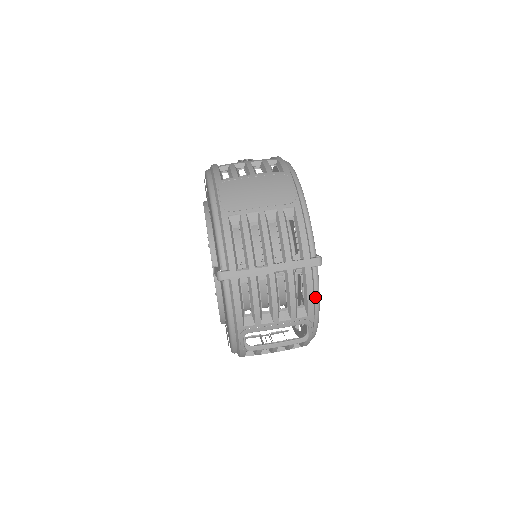
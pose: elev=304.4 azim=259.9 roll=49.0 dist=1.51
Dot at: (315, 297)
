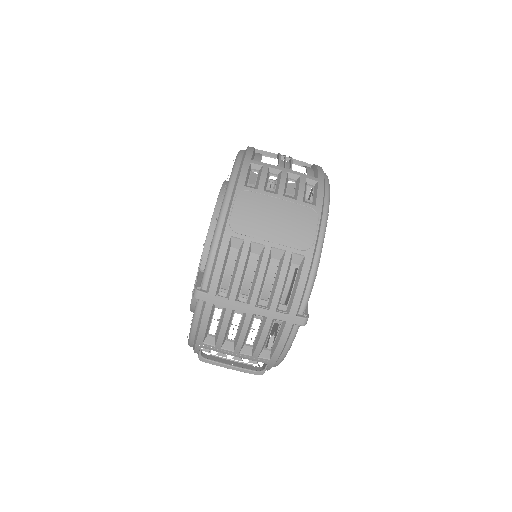
Dot at: (285, 347)
